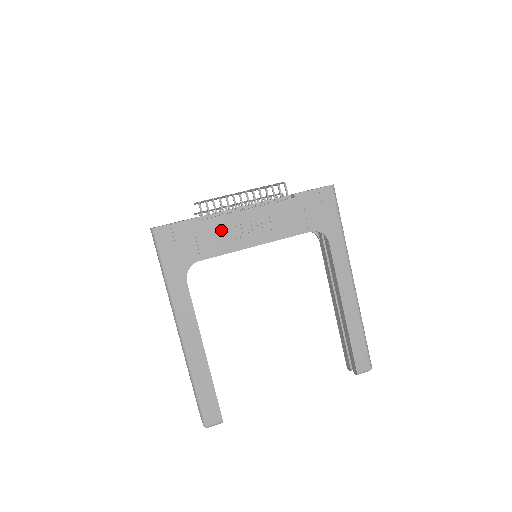
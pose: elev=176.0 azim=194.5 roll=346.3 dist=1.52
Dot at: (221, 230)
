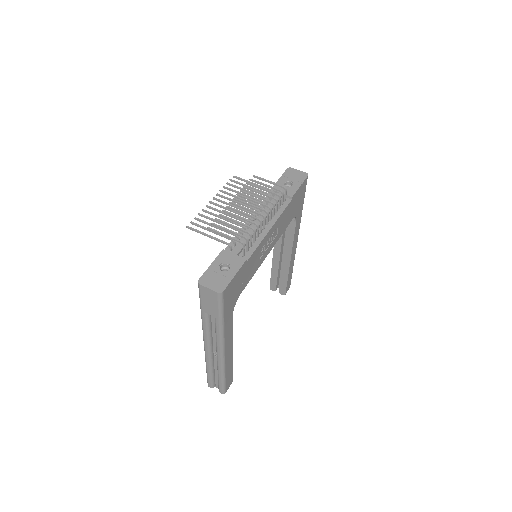
Dot at: (255, 258)
